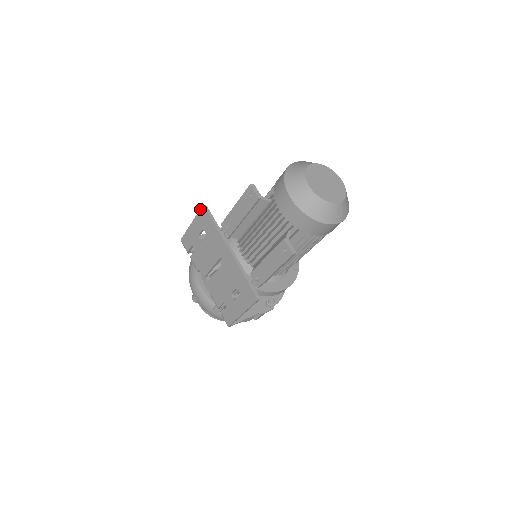
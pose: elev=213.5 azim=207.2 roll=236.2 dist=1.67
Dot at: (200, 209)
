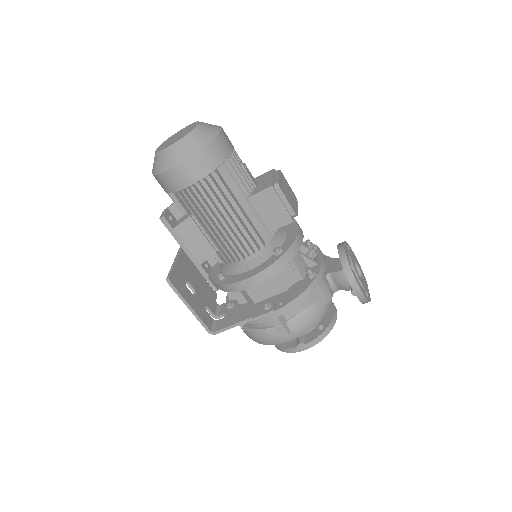
Dot at: occluded
